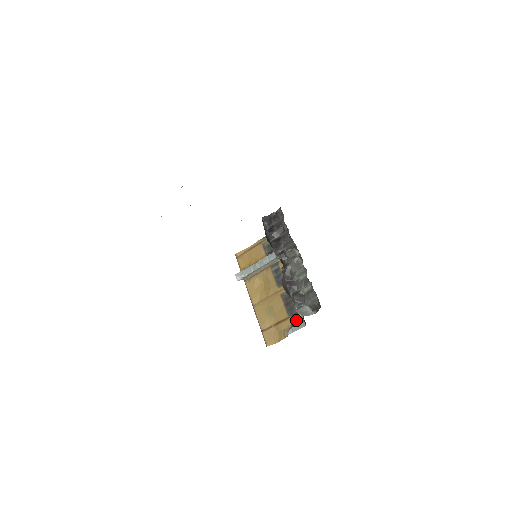
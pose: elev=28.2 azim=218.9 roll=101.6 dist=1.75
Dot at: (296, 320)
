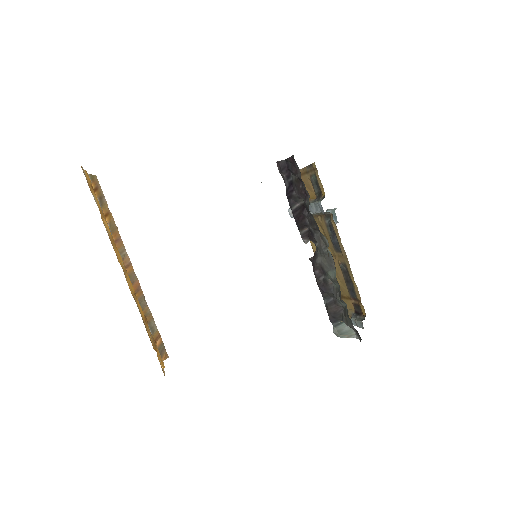
Dot at: (358, 309)
